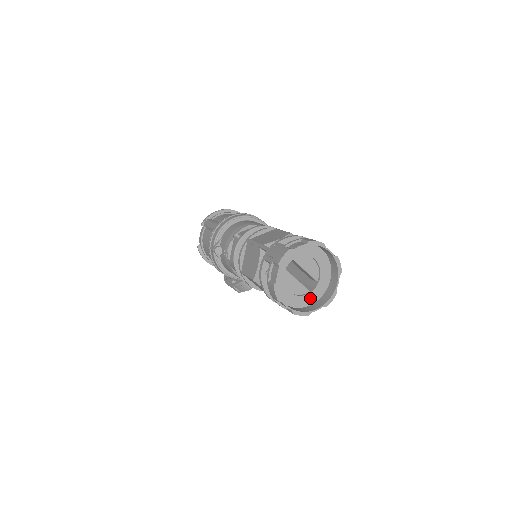
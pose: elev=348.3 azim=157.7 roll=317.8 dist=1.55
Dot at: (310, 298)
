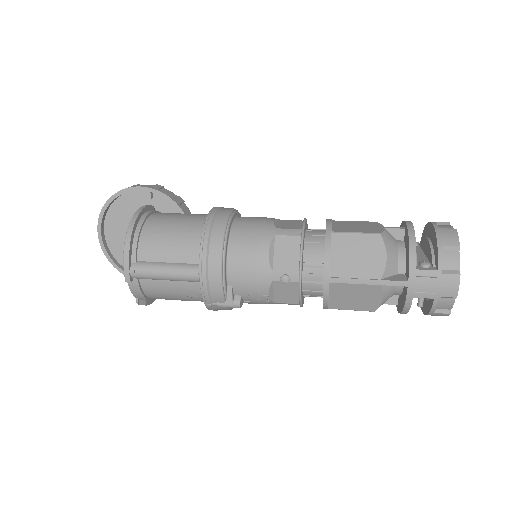
Dot at: occluded
